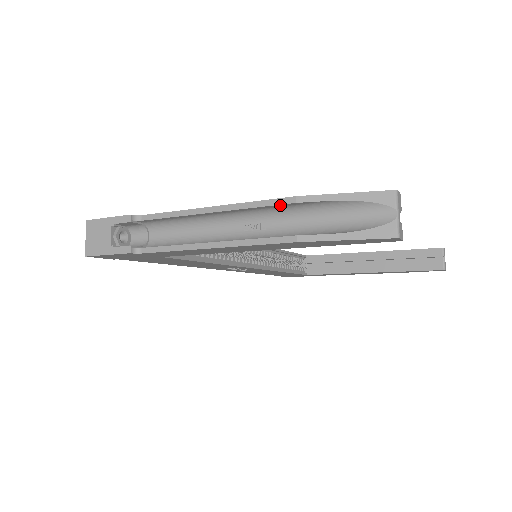
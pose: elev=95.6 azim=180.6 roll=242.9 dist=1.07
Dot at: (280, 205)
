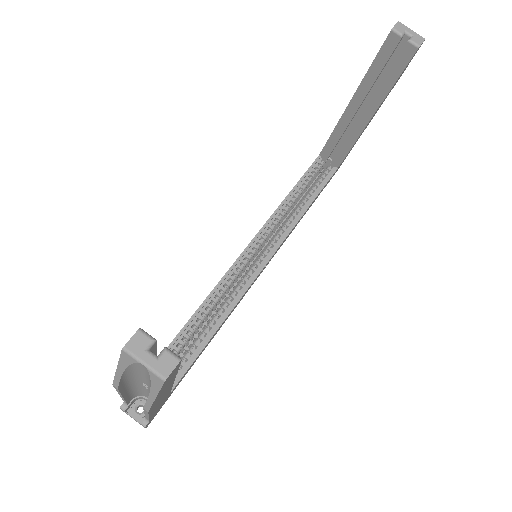
Dot at: (120, 388)
